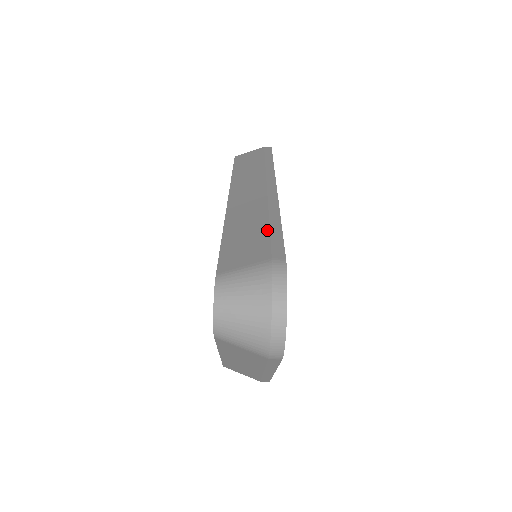
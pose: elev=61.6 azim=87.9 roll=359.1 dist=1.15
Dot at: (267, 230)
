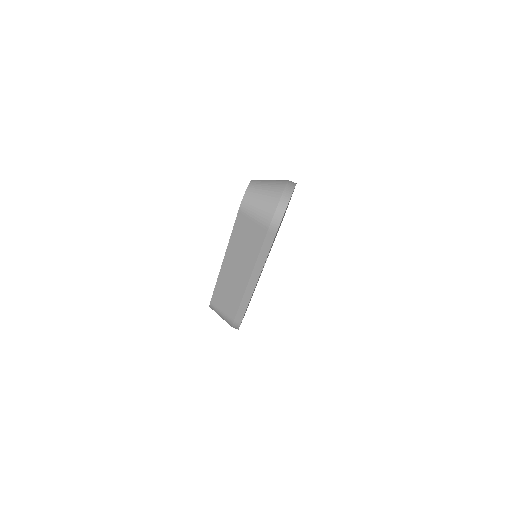
Dot at: occluded
